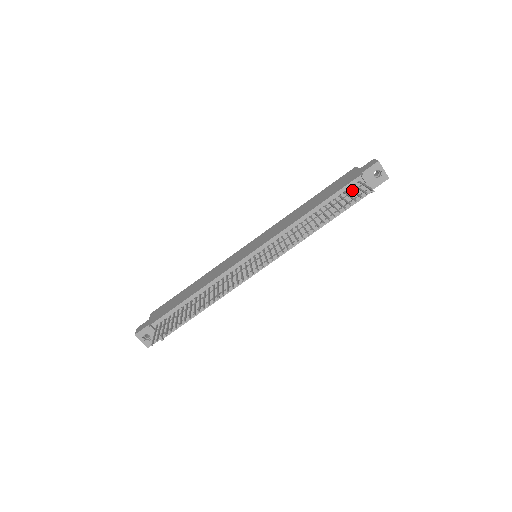
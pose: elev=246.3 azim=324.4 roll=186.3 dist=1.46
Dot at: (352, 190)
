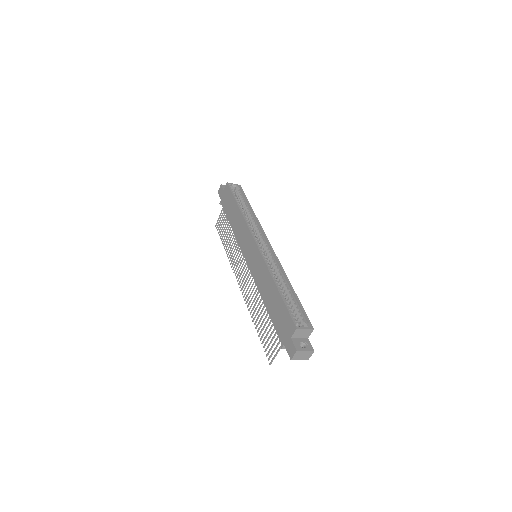
Dot at: (275, 340)
